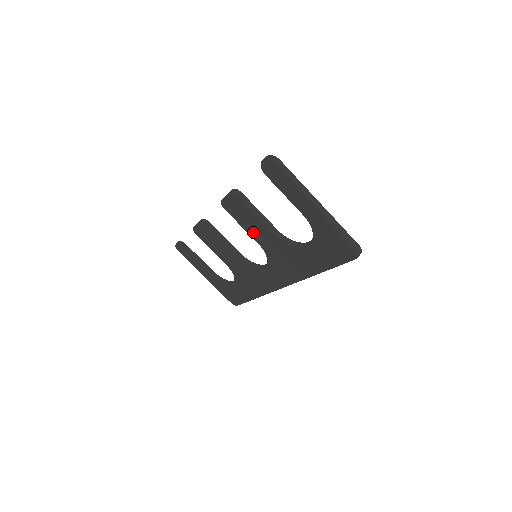
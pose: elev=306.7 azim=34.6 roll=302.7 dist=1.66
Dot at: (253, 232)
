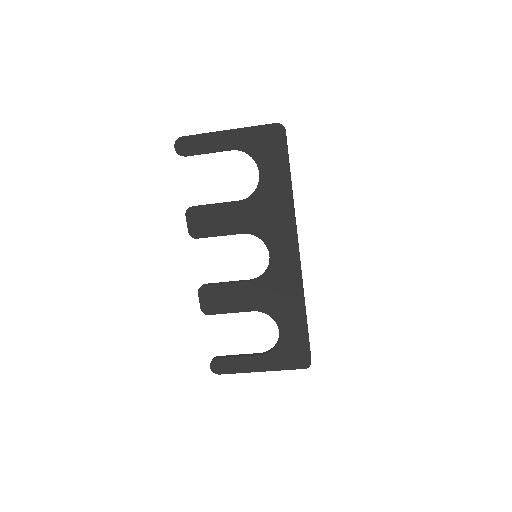
Dot at: (229, 227)
